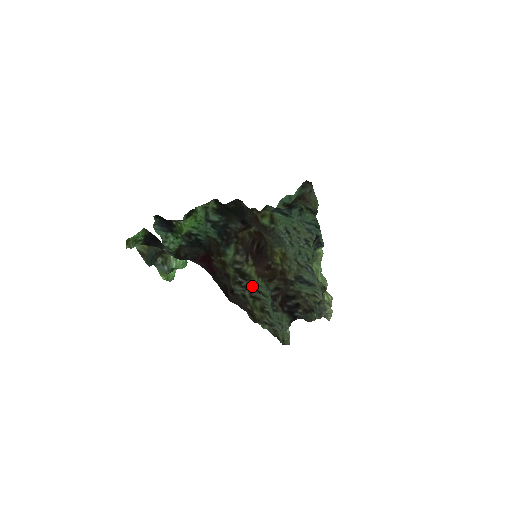
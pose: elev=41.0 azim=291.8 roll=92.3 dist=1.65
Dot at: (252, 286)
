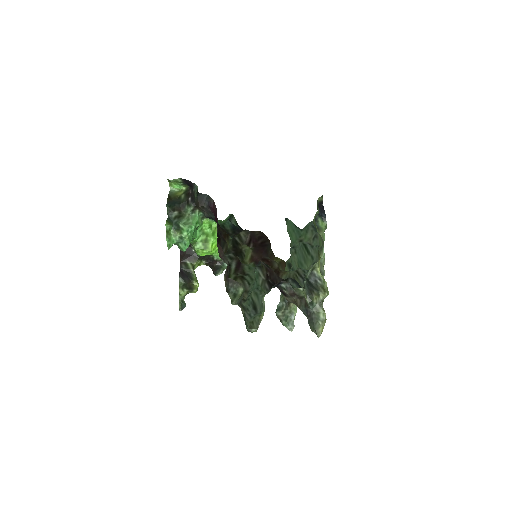
Dot at: (242, 263)
